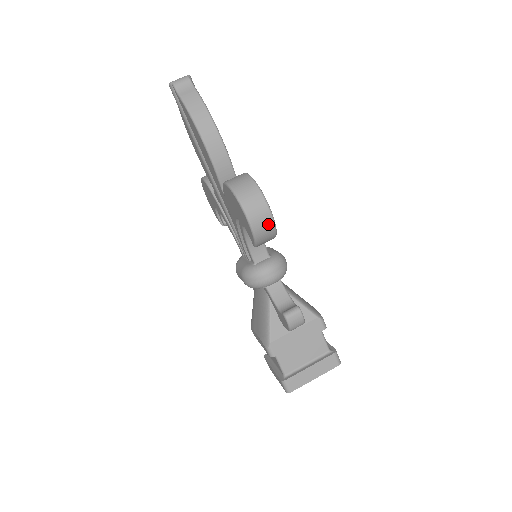
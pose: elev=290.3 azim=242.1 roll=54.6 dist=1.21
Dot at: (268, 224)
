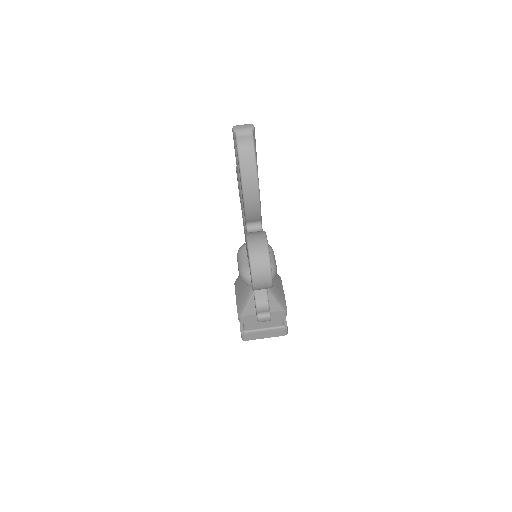
Dot at: (267, 287)
